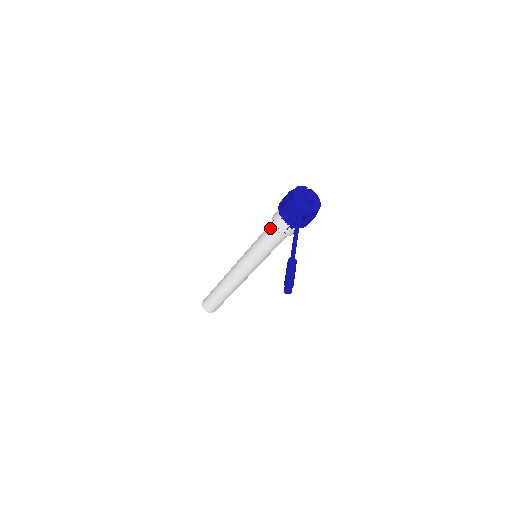
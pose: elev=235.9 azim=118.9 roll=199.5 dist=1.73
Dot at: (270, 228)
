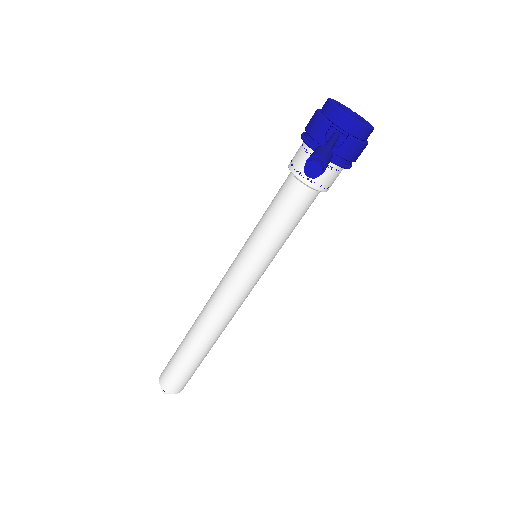
Dot at: (284, 183)
